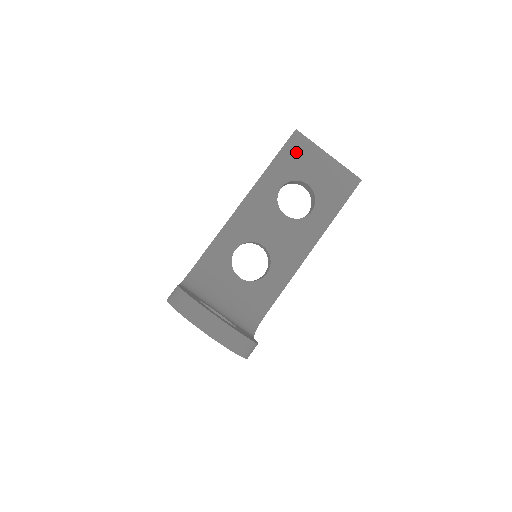
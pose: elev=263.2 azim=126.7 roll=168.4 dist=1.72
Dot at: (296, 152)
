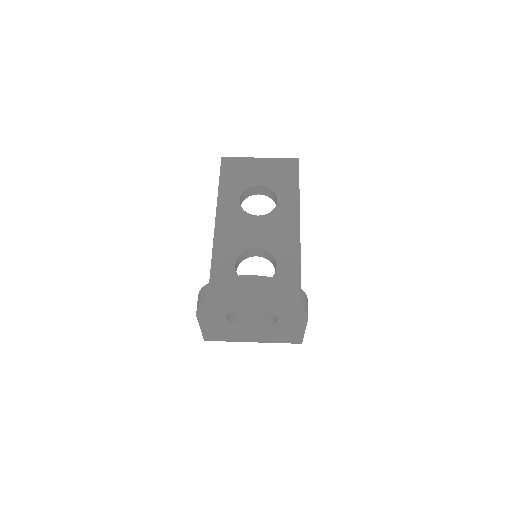
Dot at: (233, 170)
